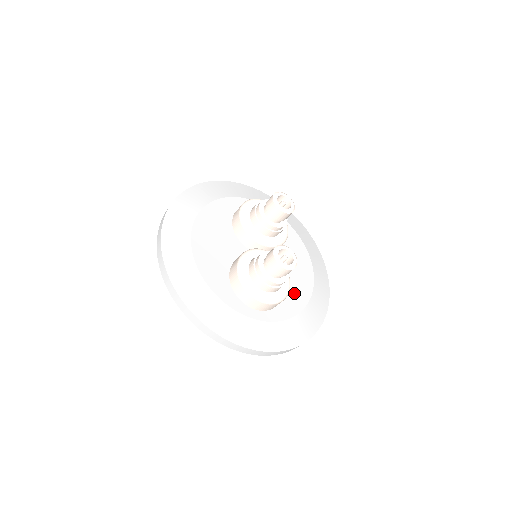
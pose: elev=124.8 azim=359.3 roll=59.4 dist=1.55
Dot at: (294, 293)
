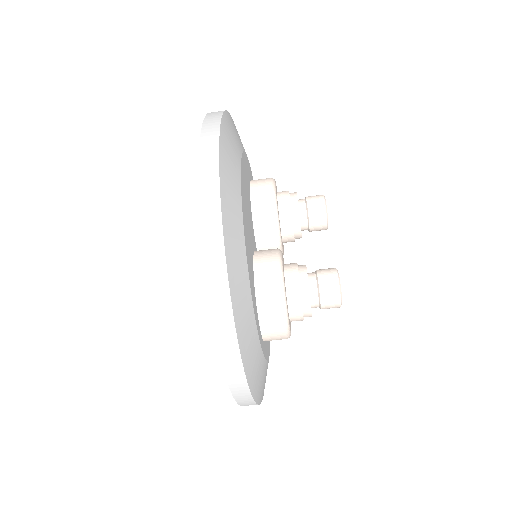
Dot at: occluded
